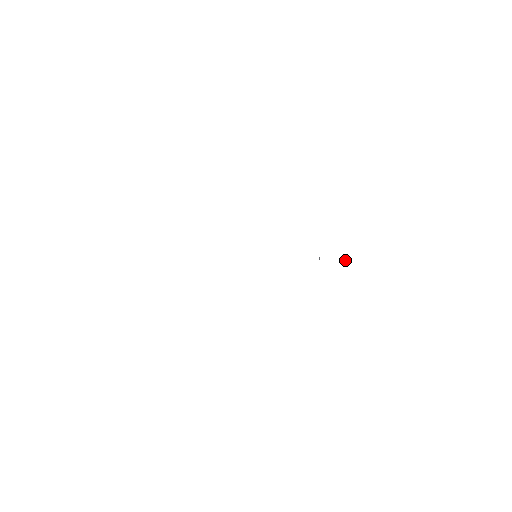
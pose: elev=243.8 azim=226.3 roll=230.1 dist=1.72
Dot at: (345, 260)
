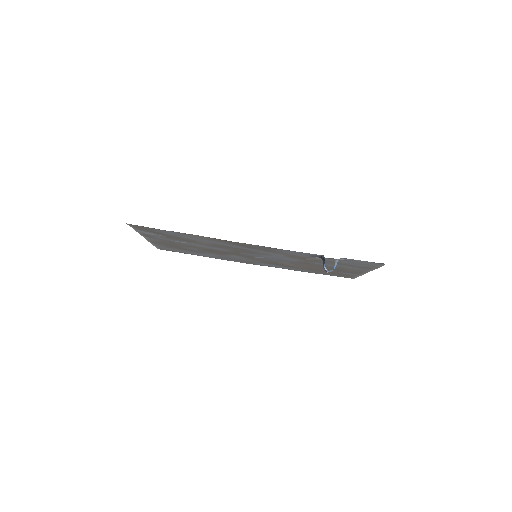
Dot at: (336, 264)
